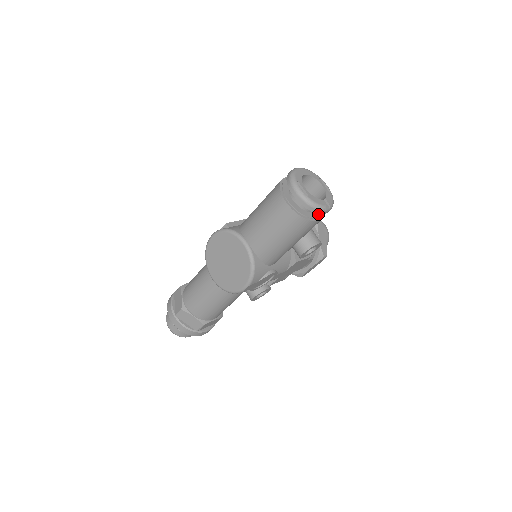
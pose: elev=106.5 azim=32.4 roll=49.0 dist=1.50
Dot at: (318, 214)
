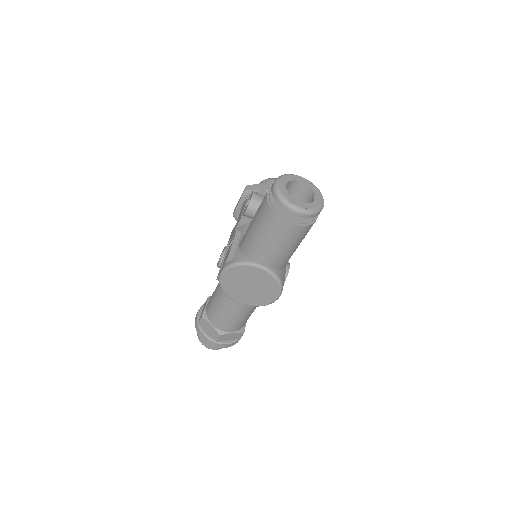
Dot at: occluded
